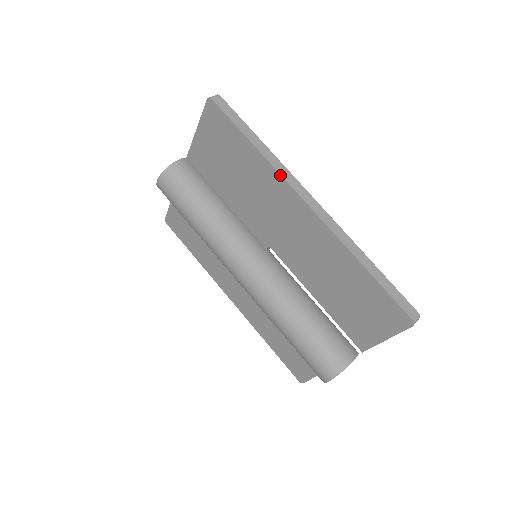
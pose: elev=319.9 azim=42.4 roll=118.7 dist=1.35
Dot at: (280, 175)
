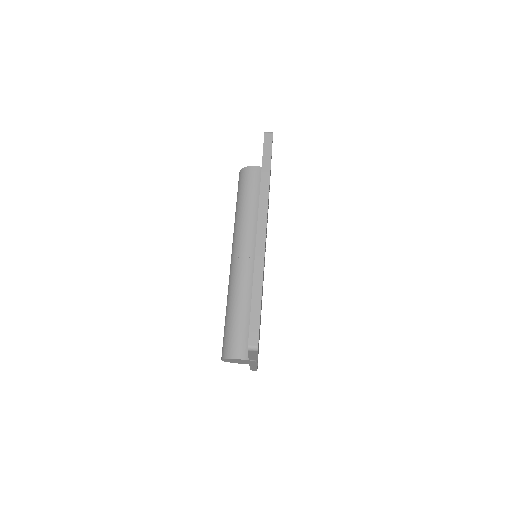
Dot at: (259, 202)
